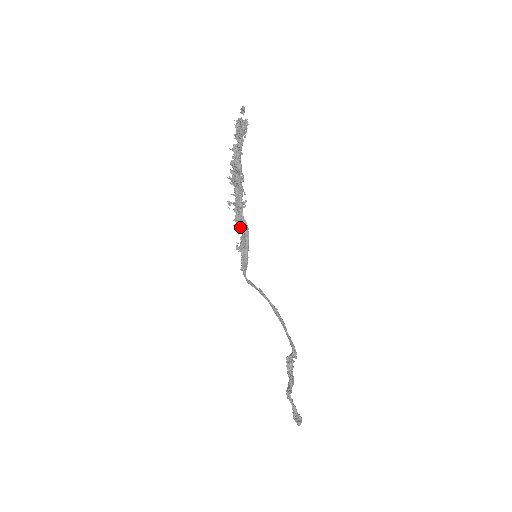
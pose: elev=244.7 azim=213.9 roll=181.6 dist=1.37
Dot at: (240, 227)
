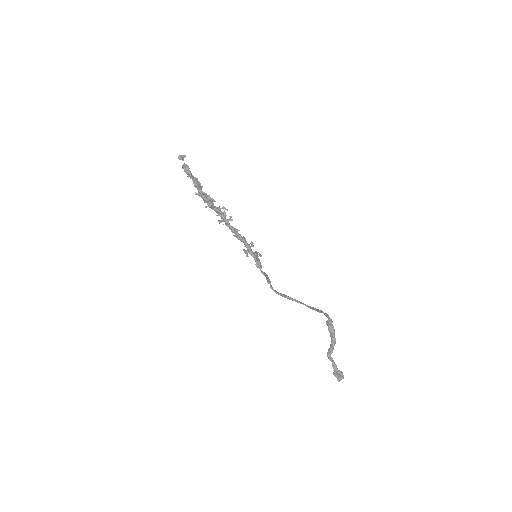
Dot at: (237, 237)
